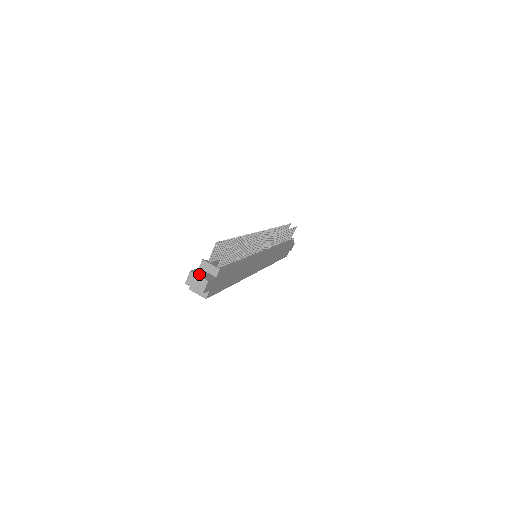
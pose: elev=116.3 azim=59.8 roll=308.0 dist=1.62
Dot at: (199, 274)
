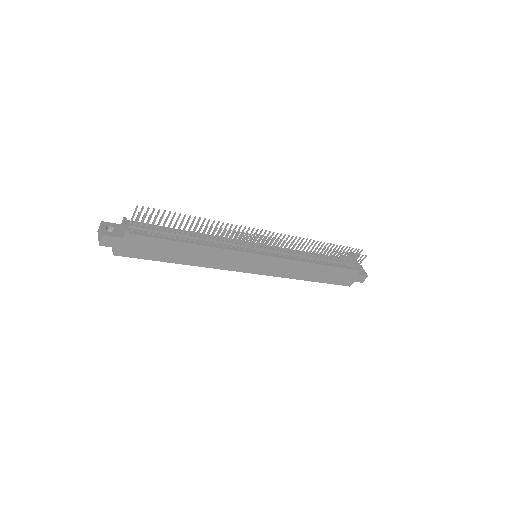
Dot at: (110, 228)
